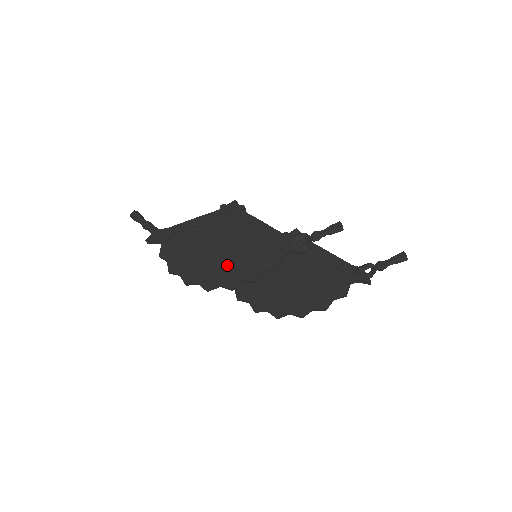
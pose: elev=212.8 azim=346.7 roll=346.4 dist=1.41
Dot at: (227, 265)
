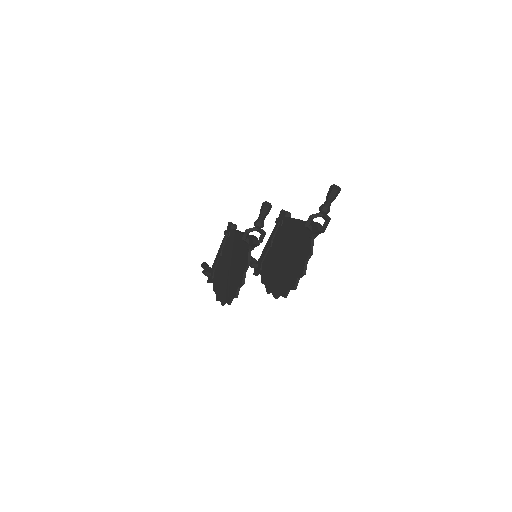
Dot at: (232, 279)
